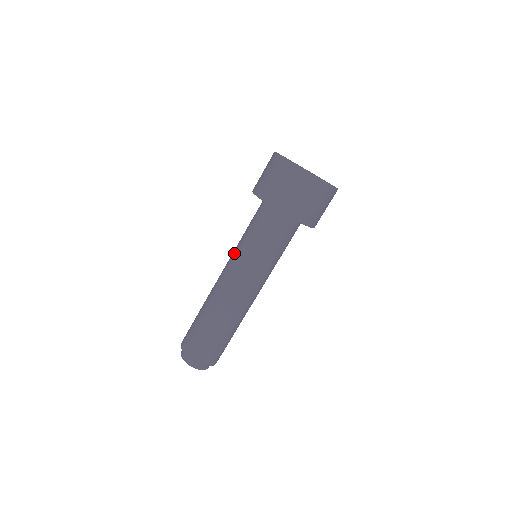
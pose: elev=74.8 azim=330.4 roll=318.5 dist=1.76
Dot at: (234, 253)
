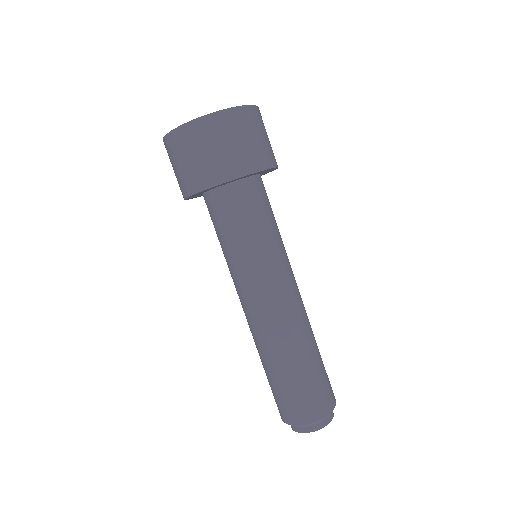
Dot at: occluded
